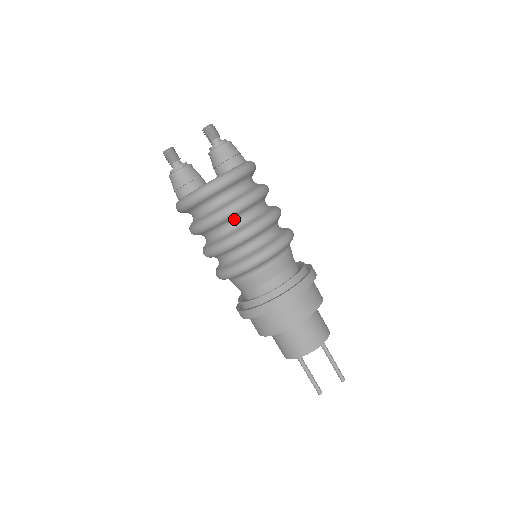
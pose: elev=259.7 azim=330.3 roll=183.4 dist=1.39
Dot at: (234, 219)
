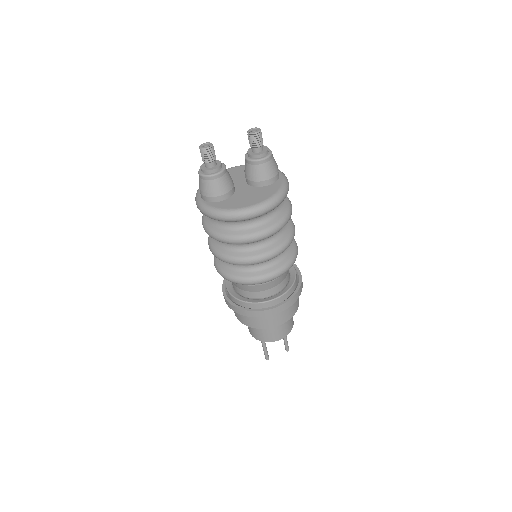
Dot at: occluded
